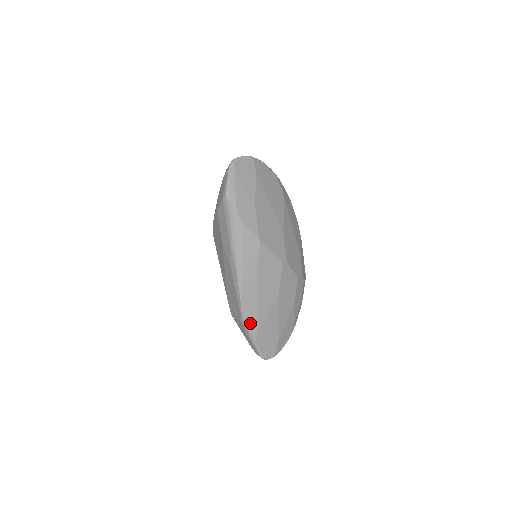
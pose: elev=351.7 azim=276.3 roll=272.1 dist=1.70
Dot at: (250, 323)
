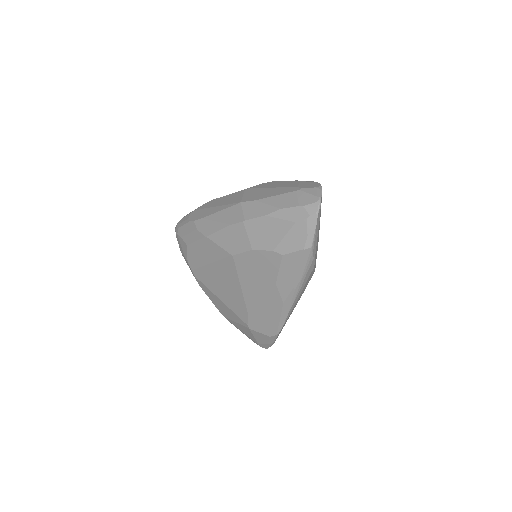
Dot at: (278, 335)
